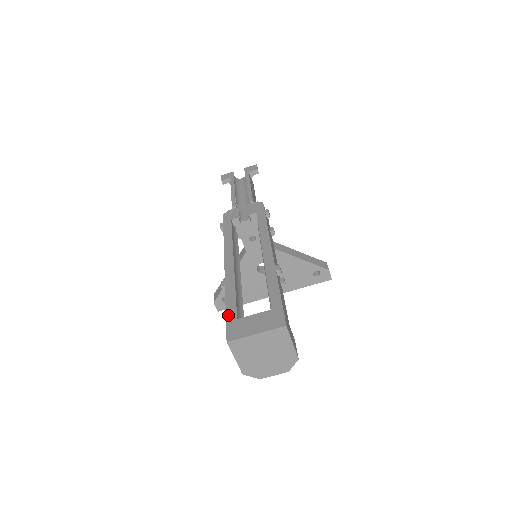
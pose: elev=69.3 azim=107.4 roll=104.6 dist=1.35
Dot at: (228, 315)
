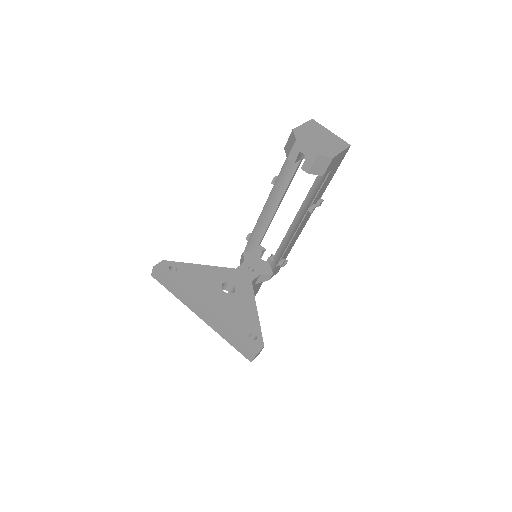
Dot at: occluded
